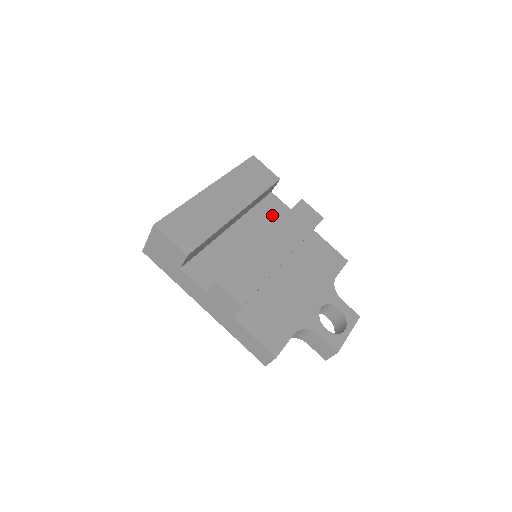
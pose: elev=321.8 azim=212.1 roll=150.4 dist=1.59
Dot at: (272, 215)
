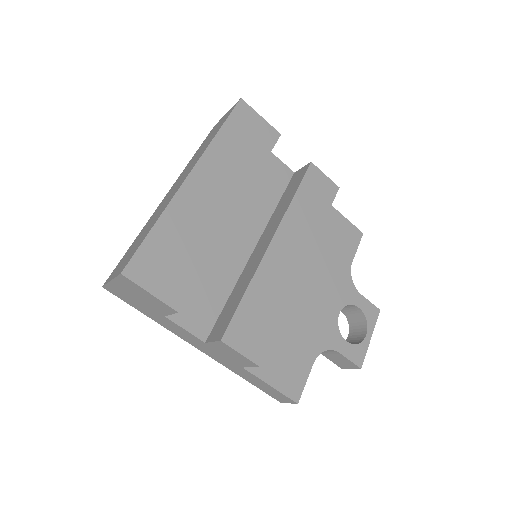
Dot at: (271, 187)
